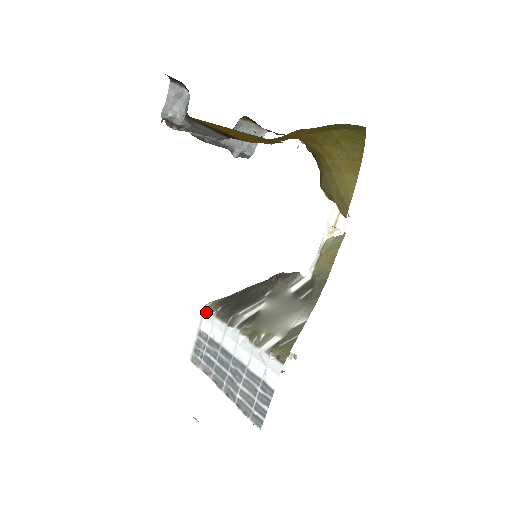
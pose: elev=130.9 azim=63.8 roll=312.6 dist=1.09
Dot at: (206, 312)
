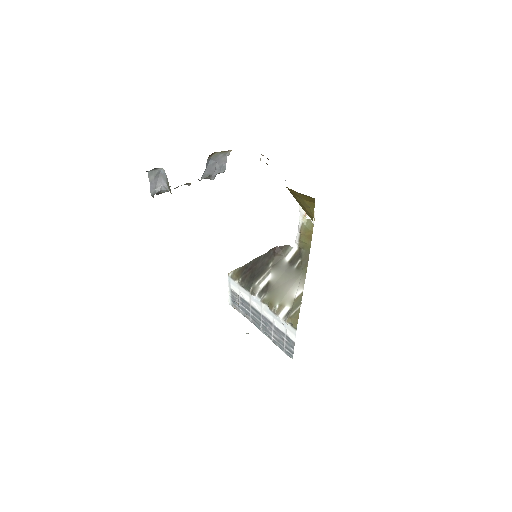
Dot at: (231, 279)
